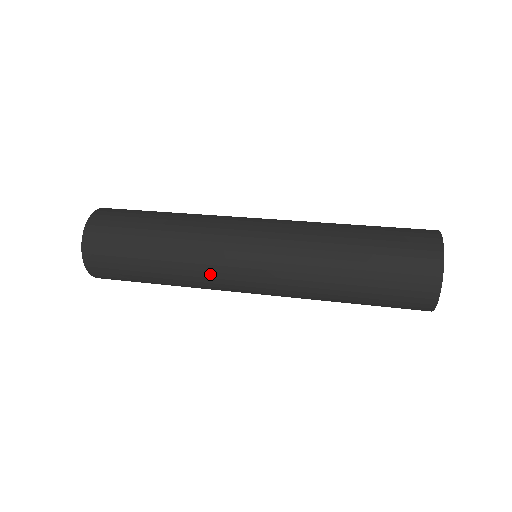
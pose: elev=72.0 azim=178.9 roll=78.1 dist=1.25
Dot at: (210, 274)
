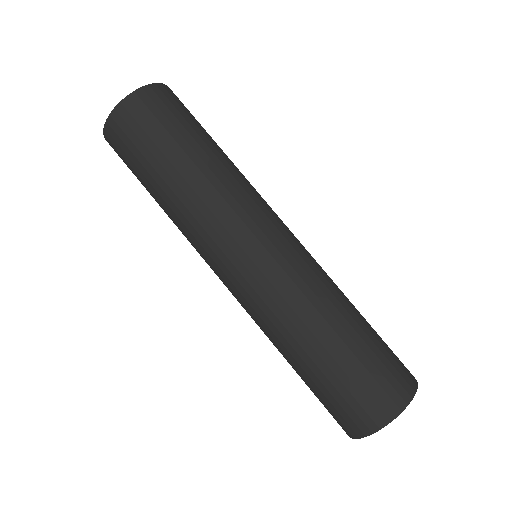
Dot at: occluded
